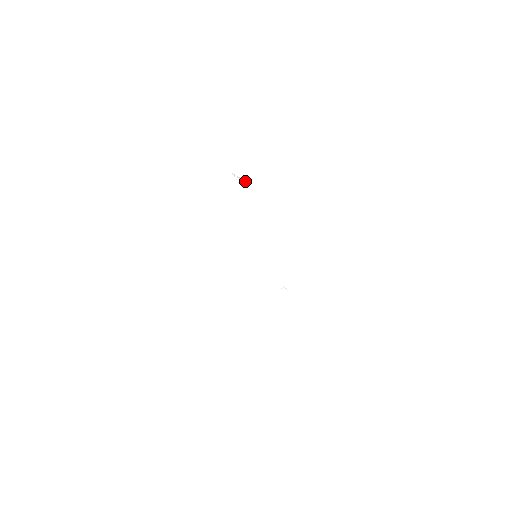
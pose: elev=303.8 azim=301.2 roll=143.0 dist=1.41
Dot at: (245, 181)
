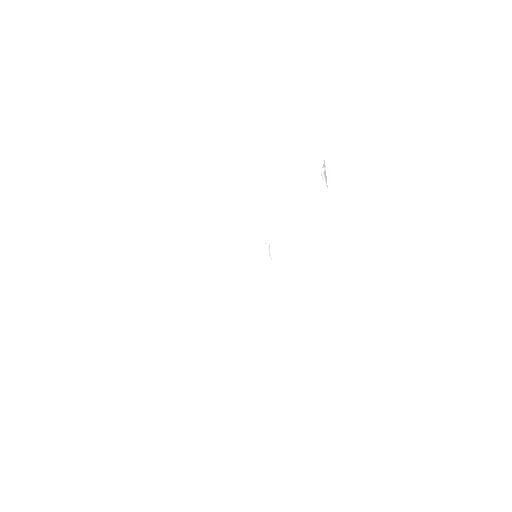
Dot at: (327, 186)
